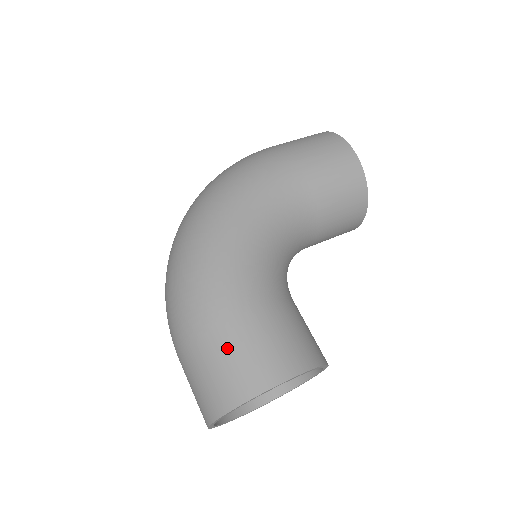
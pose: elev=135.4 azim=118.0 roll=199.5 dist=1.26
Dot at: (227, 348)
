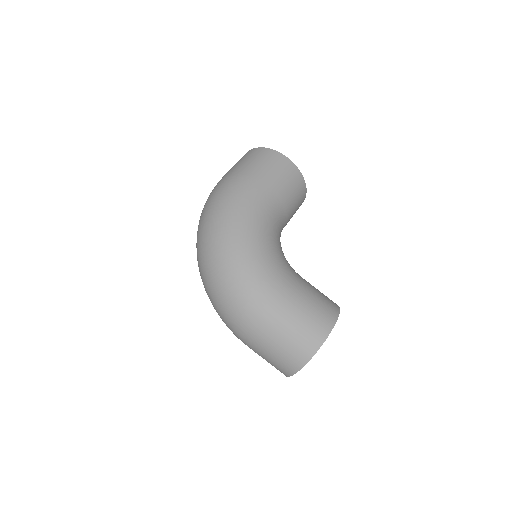
Dot at: (293, 325)
